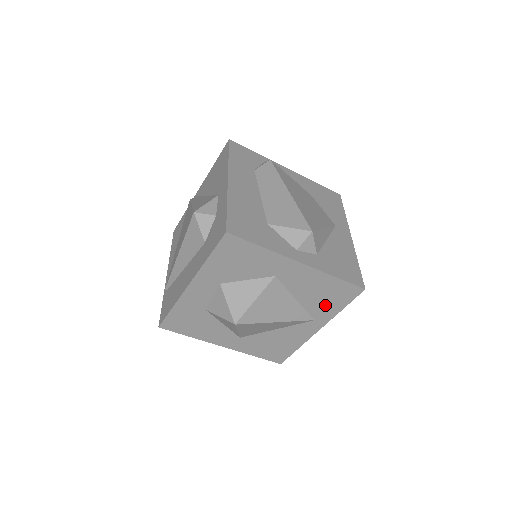
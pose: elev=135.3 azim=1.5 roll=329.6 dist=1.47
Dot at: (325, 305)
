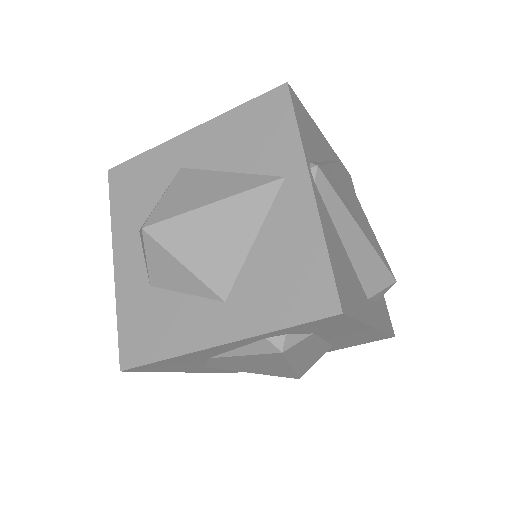
Dot at: (270, 145)
